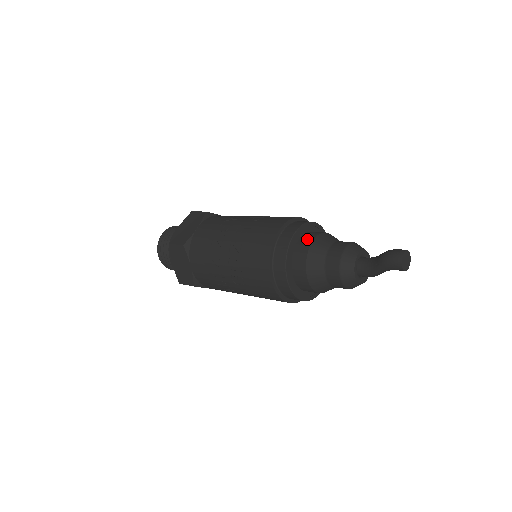
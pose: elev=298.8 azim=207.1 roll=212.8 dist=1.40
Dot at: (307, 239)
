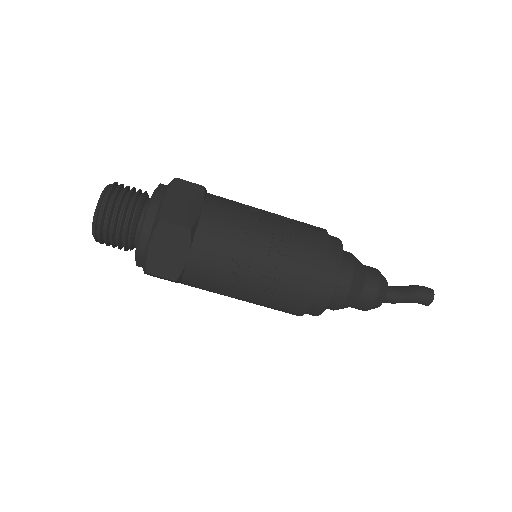
Dot at: (347, 259)
